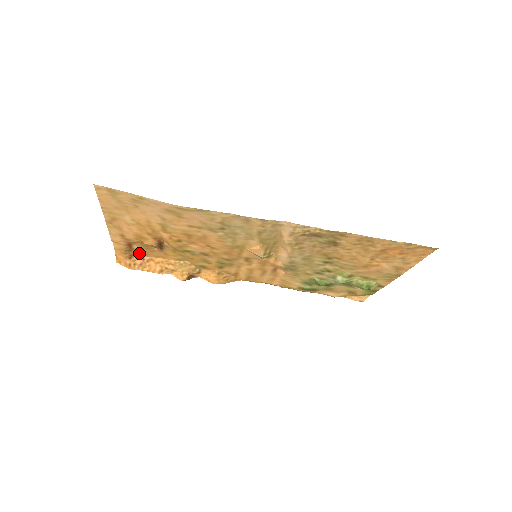
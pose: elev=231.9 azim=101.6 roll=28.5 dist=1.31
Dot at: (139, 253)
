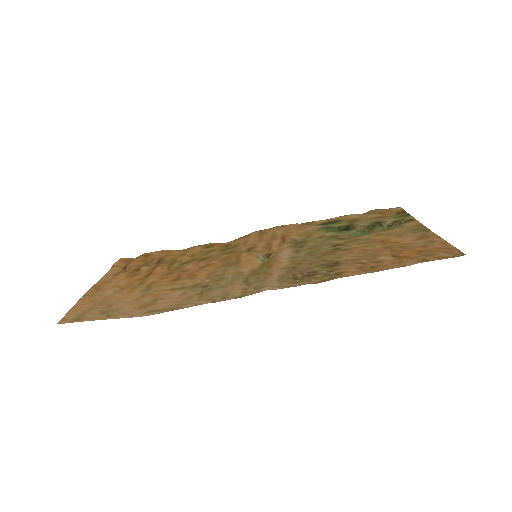
Dot at: (142, 255)
